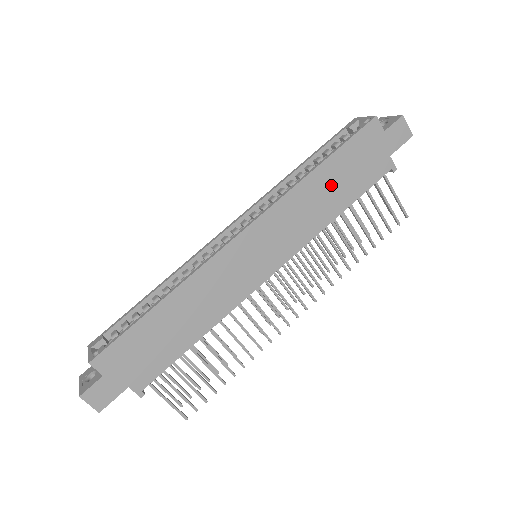
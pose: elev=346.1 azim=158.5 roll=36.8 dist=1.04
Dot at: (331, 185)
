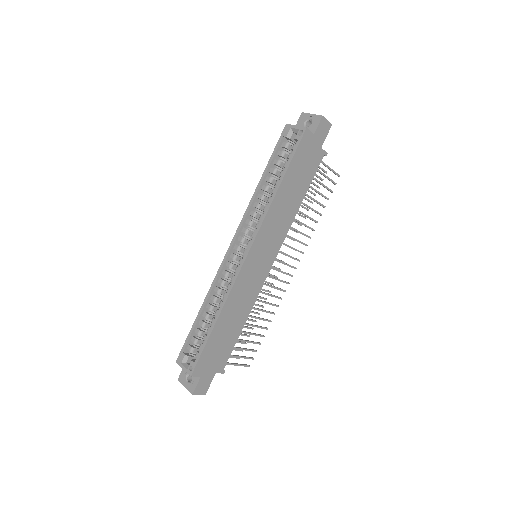
Dot at: (291, 191)
